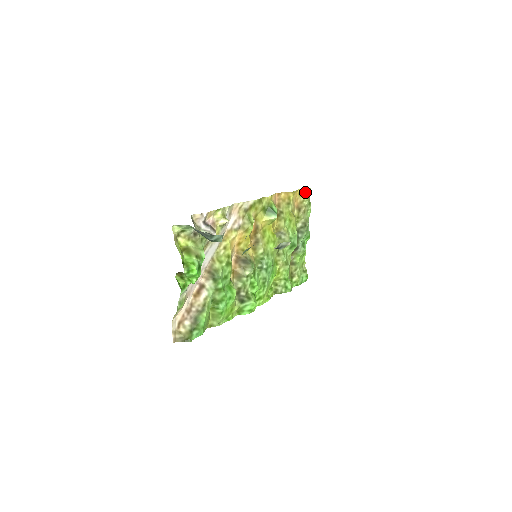
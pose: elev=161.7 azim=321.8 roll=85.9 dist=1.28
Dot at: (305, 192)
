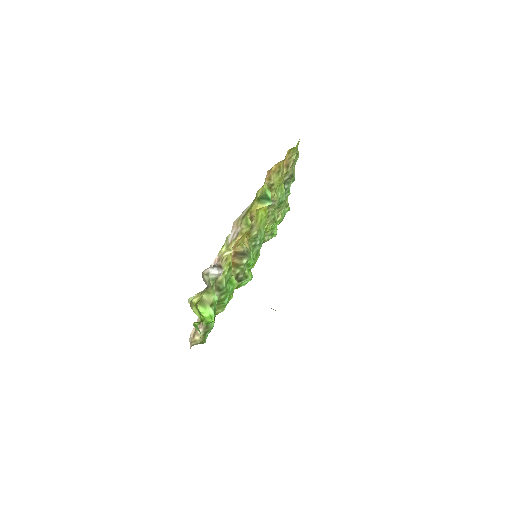
Dot at: (295, 149)
